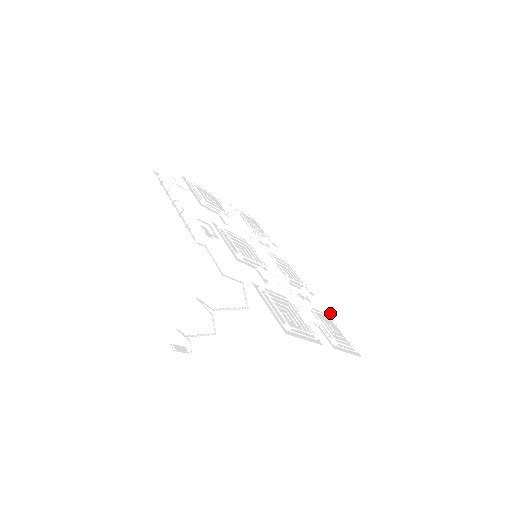
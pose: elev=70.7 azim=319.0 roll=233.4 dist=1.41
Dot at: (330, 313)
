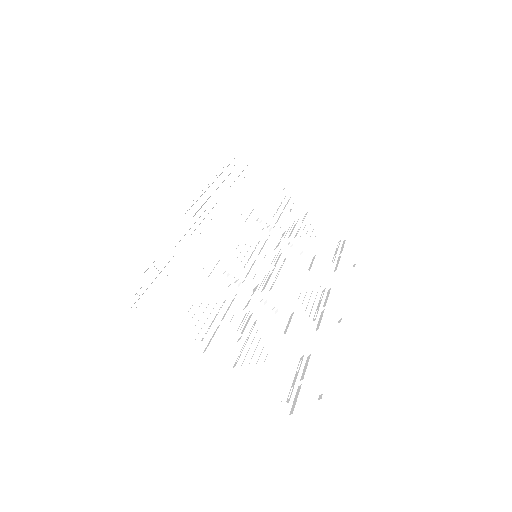
Dot at: (308, 354)
